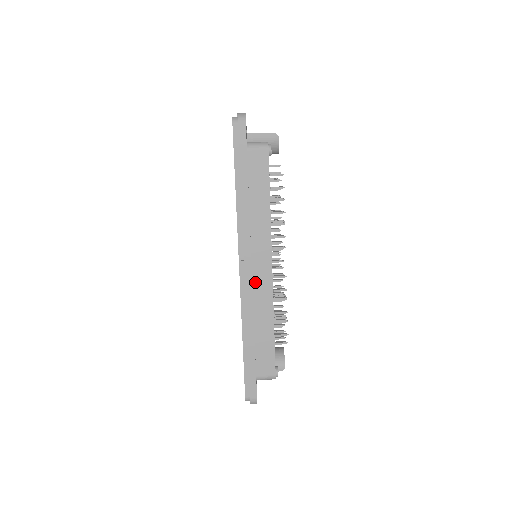
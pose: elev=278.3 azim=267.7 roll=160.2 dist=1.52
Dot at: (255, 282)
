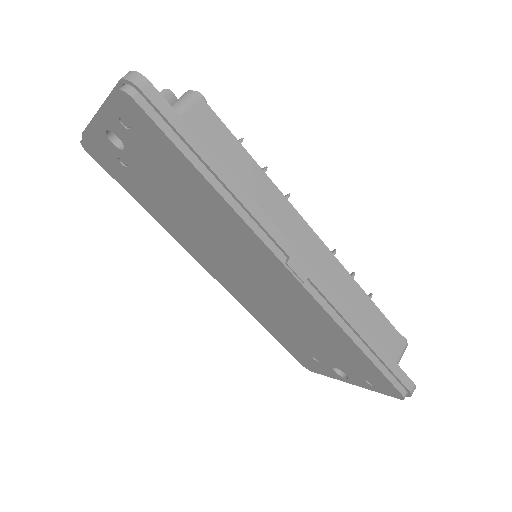
Dot at: (317, 270)
